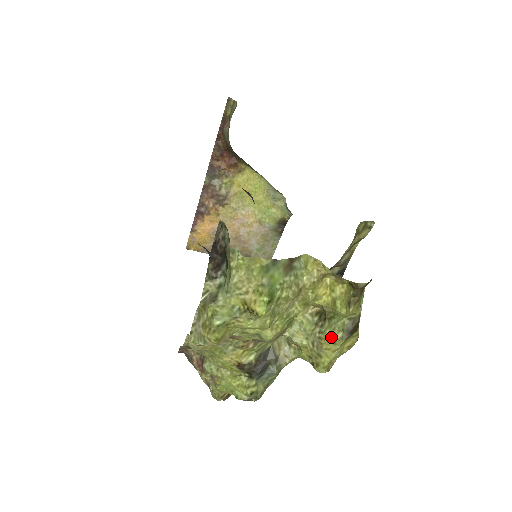
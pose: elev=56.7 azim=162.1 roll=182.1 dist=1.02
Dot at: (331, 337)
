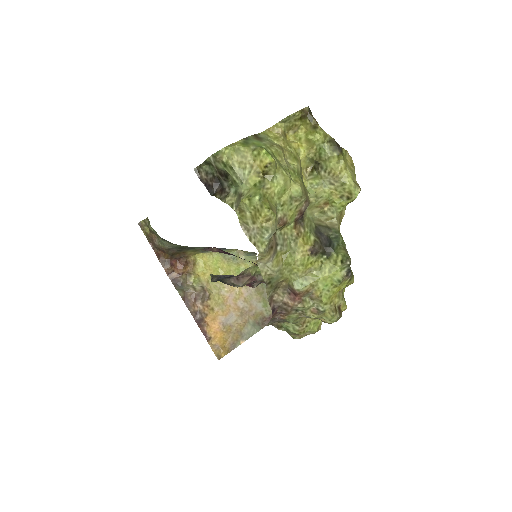
Dot at: (333, 162)
